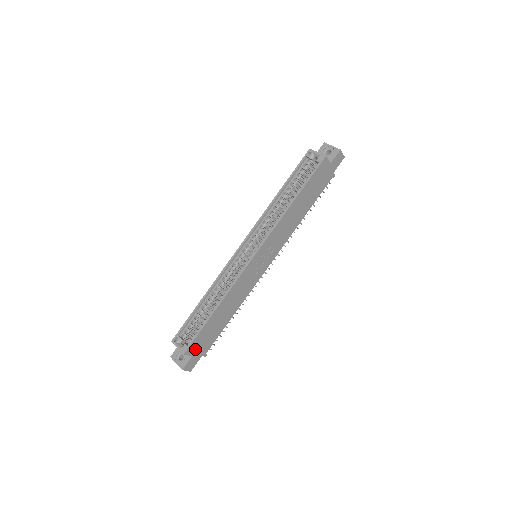
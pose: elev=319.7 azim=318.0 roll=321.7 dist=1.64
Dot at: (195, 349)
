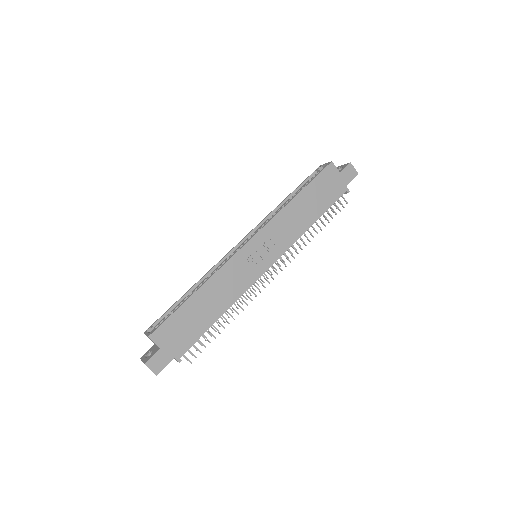
Dot at: (165, 339)
